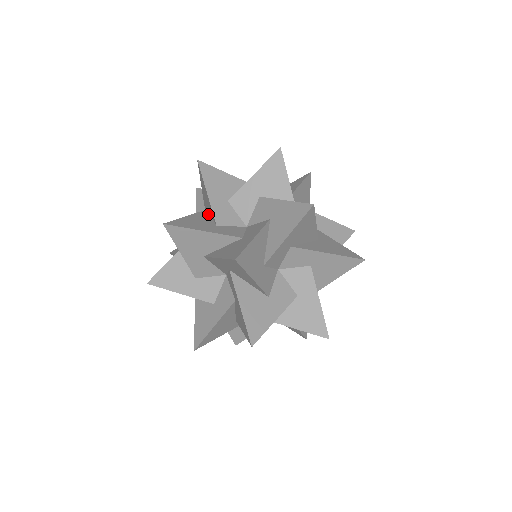
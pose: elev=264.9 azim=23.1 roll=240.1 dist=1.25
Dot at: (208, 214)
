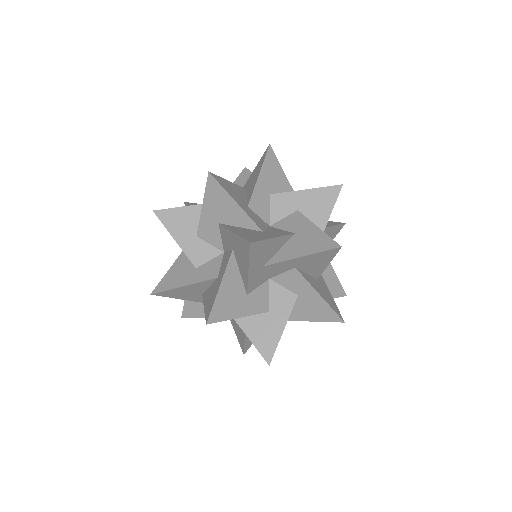
Dot at: (246, 193)
